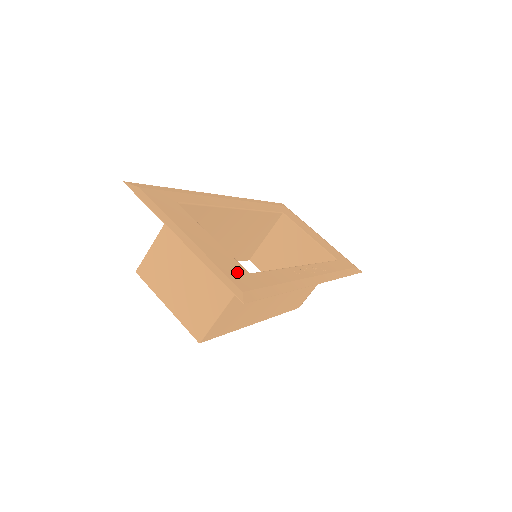
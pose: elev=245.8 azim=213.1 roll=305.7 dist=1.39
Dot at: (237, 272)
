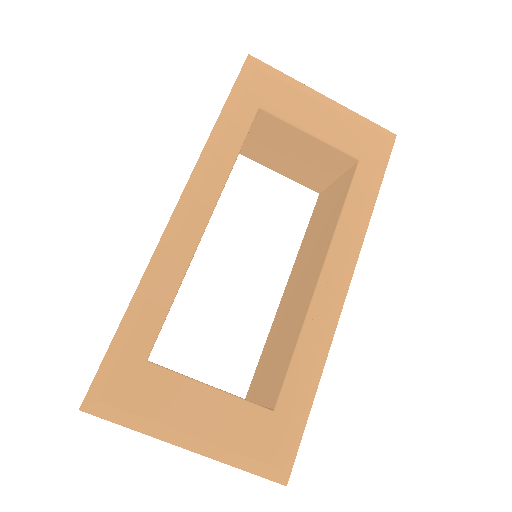
Dot at: (263, 433)
